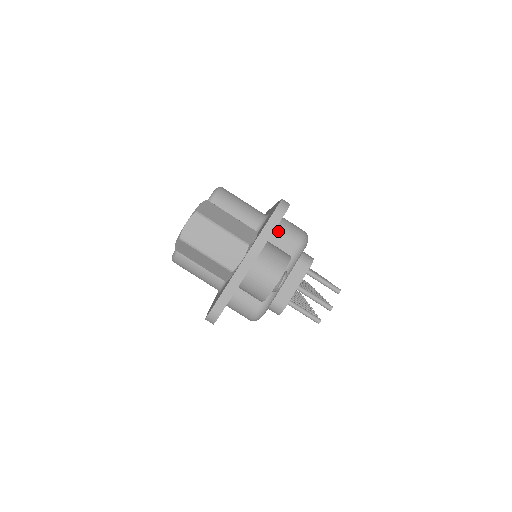
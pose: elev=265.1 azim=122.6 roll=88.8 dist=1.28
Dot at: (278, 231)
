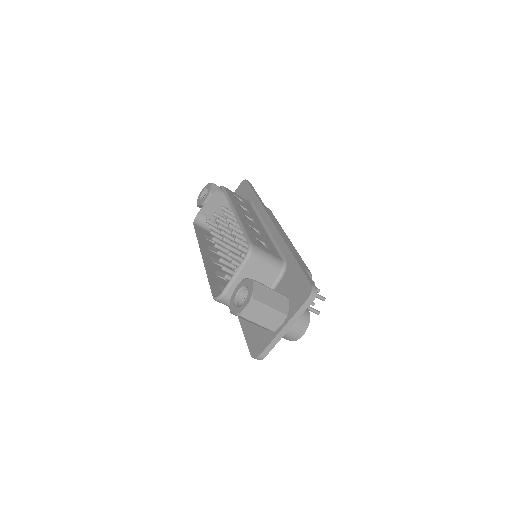
Dot at: occluded
